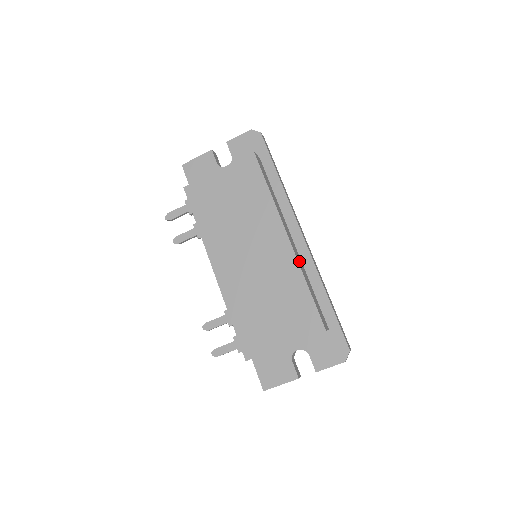
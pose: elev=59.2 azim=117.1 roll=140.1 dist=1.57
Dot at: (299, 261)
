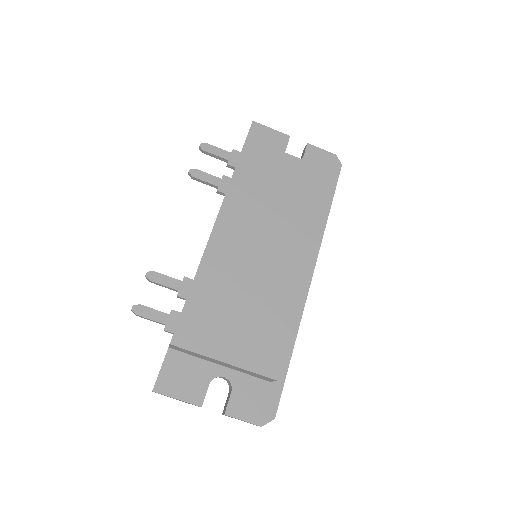
Dot at: occluded
